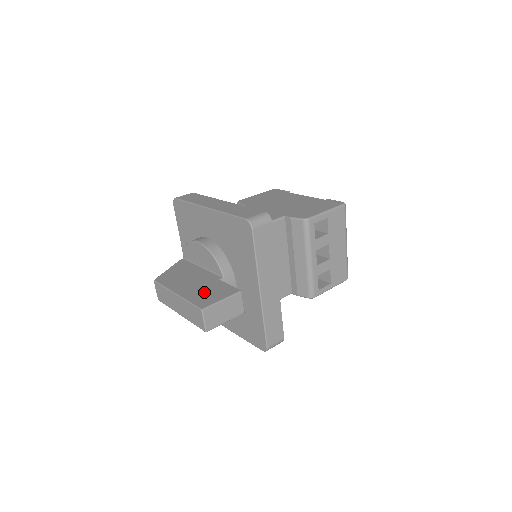
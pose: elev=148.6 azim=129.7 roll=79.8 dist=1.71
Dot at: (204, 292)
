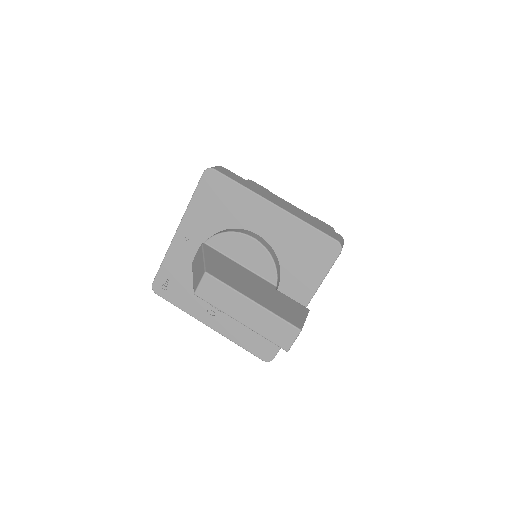
Dot at: (280, 304)
